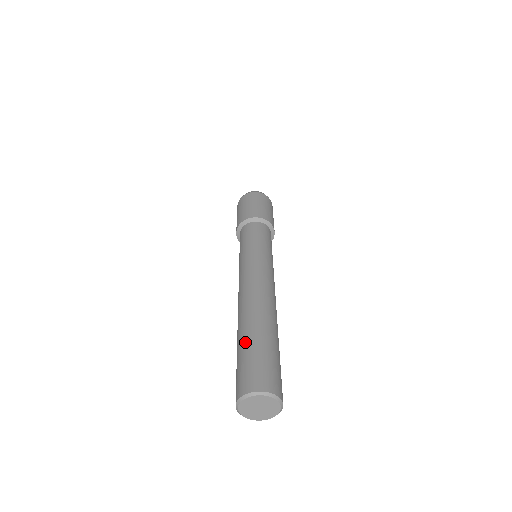
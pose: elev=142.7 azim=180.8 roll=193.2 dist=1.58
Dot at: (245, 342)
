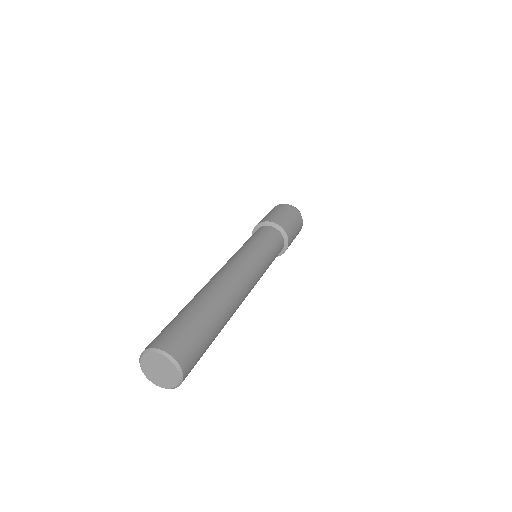
Dot at: (195, 311)
